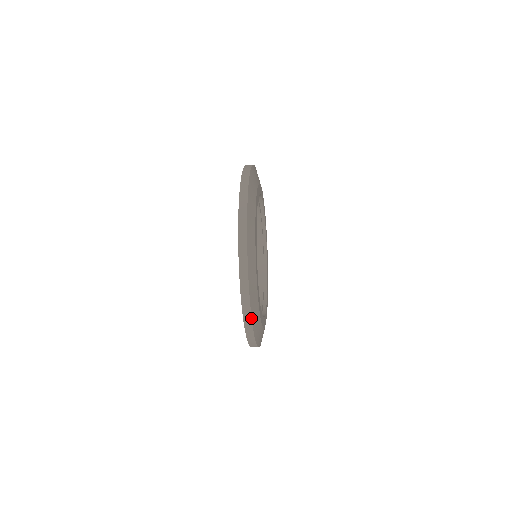
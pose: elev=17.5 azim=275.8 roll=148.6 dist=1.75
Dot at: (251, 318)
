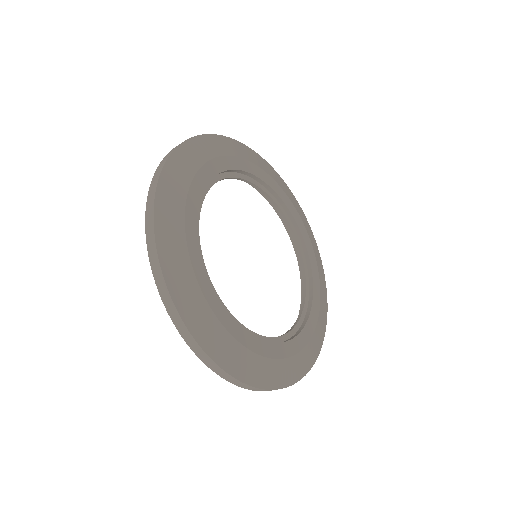
Dot at: (154, 199)
